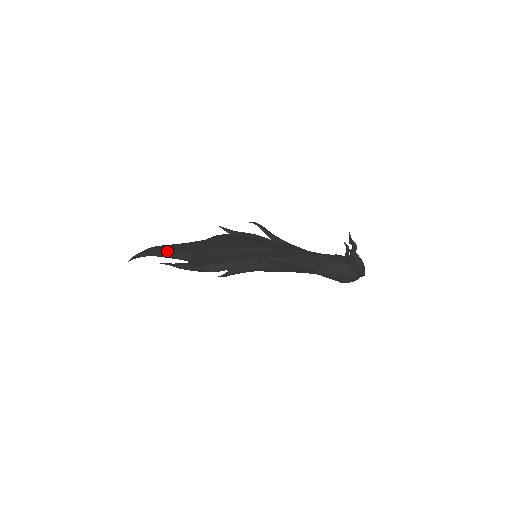
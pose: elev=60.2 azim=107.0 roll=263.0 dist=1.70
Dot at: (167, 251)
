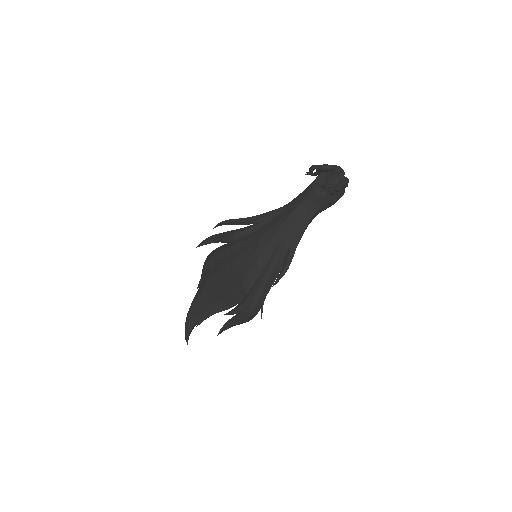
Dot at: (200, 318)
